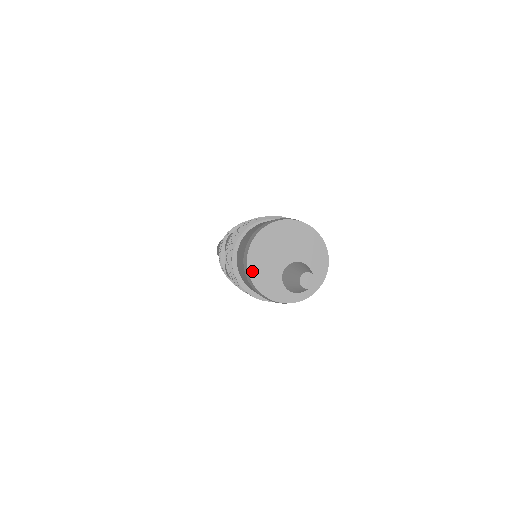
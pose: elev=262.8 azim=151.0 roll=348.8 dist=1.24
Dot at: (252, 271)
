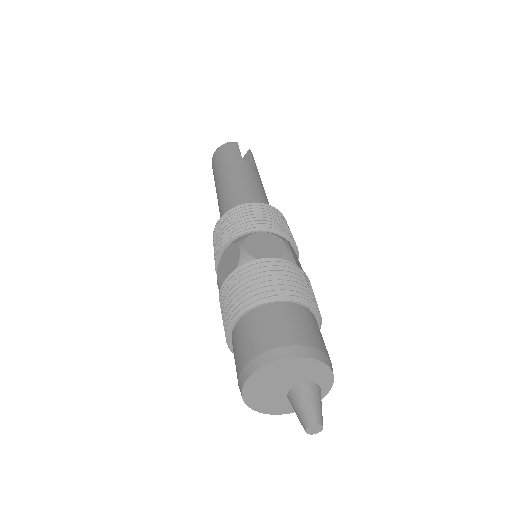
Dot at: (256, 408)
